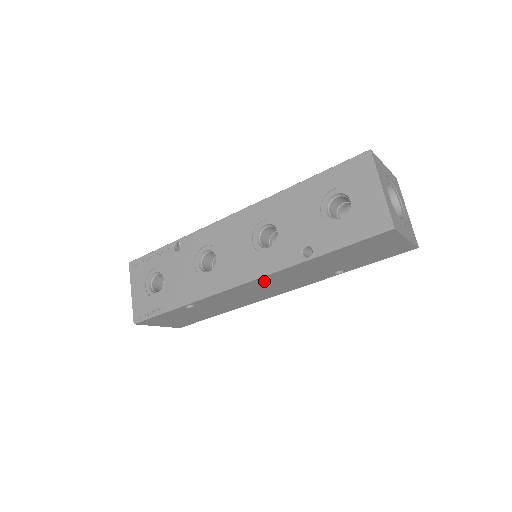
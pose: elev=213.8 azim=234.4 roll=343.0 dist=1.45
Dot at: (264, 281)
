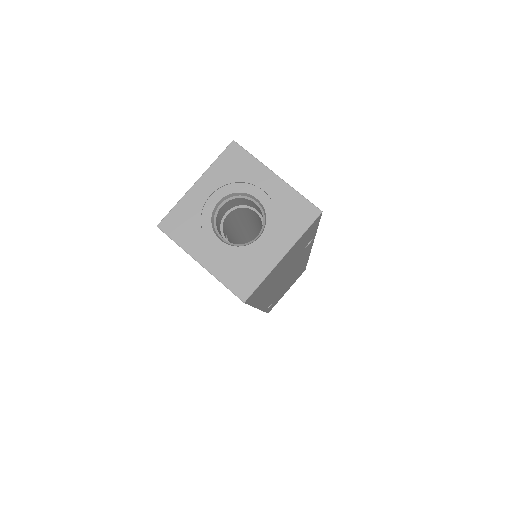
Dot at: occluded
